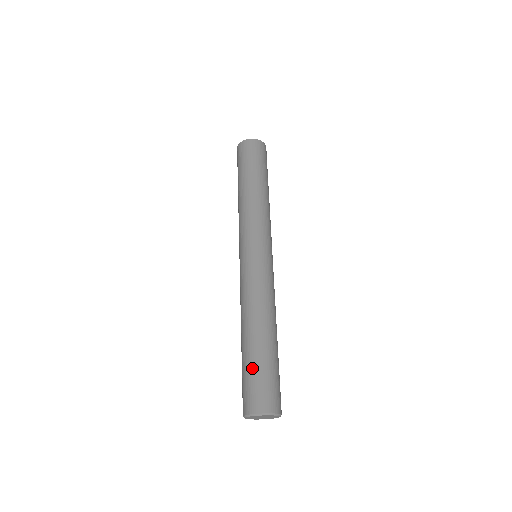
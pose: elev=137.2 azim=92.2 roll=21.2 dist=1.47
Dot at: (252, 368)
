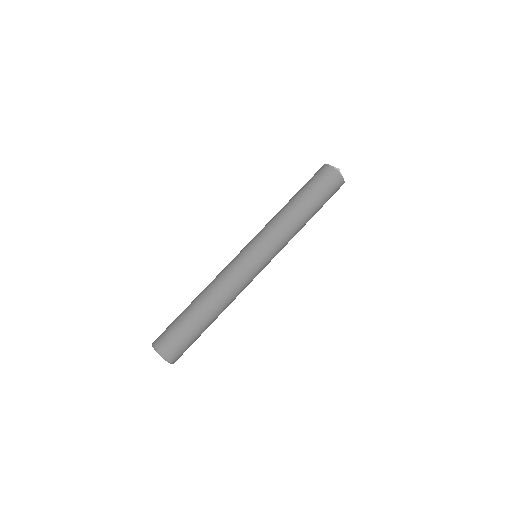
Dot at: (179, 323)
